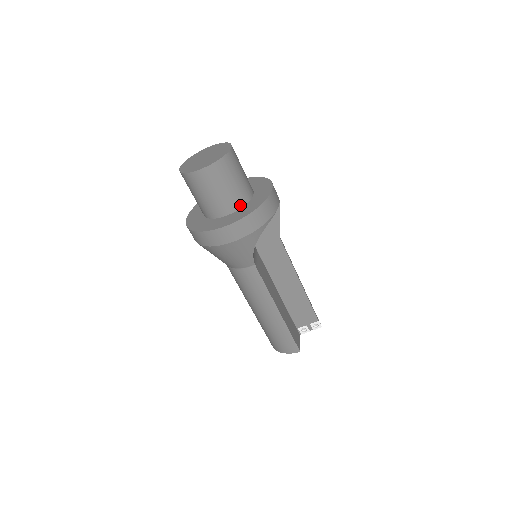
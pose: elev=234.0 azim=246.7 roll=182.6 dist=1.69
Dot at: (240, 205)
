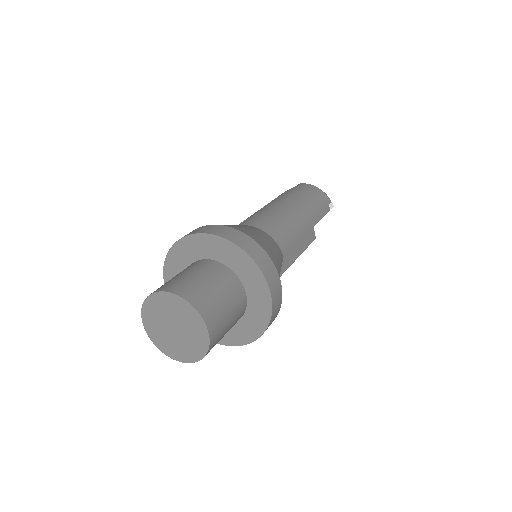
Dot at: (238, 320)
